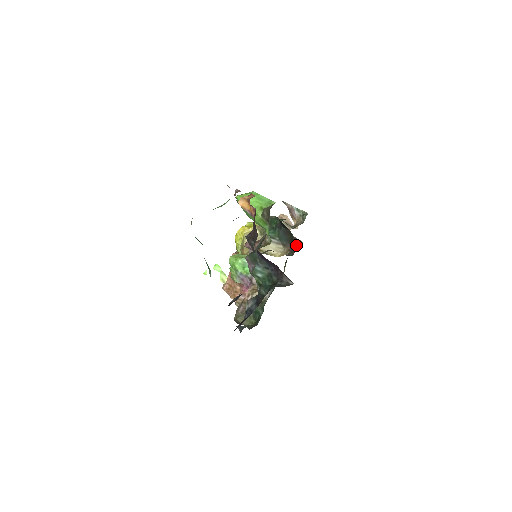
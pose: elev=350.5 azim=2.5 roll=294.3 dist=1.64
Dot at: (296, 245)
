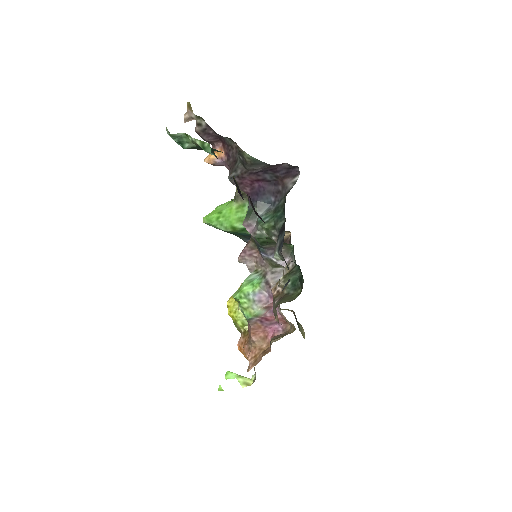
Dot at: occluded
